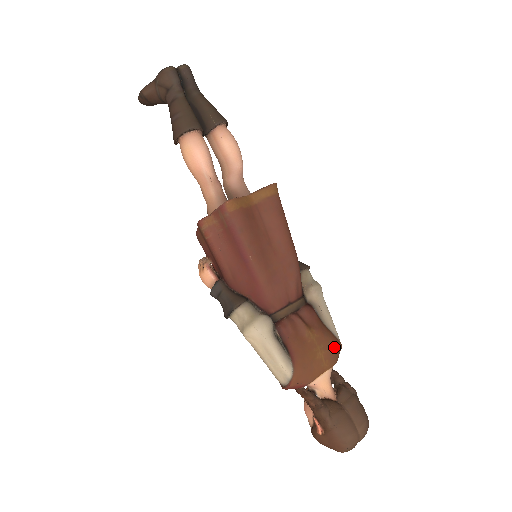
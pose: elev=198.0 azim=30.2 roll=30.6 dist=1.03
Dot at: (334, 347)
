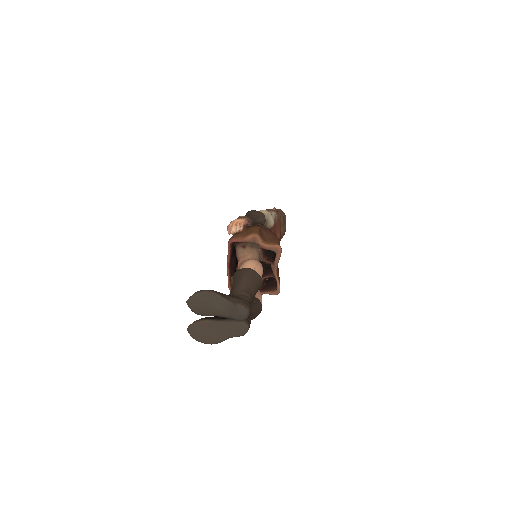
Dot at: (280, 223)
